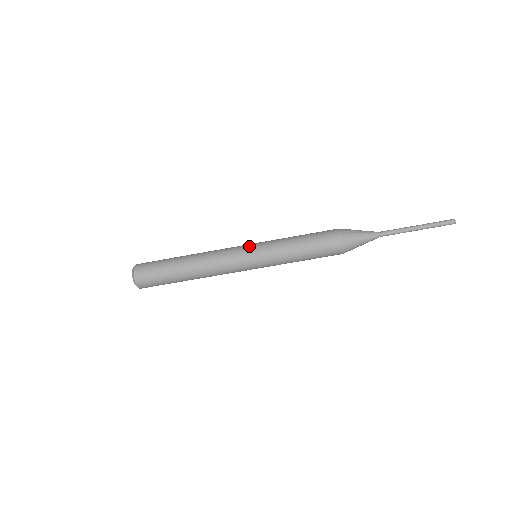
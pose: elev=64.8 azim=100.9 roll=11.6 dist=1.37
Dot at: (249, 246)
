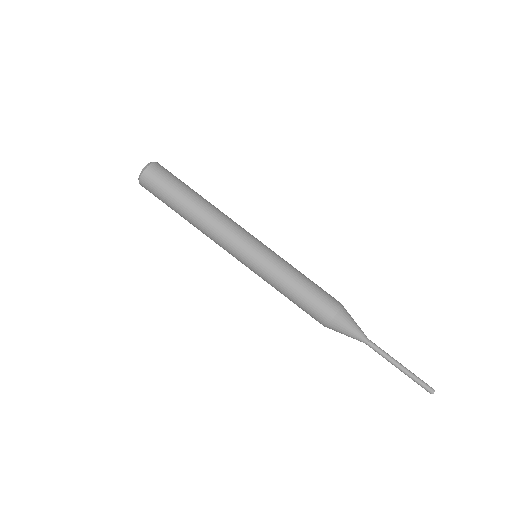
Dot at: (258, 244)
